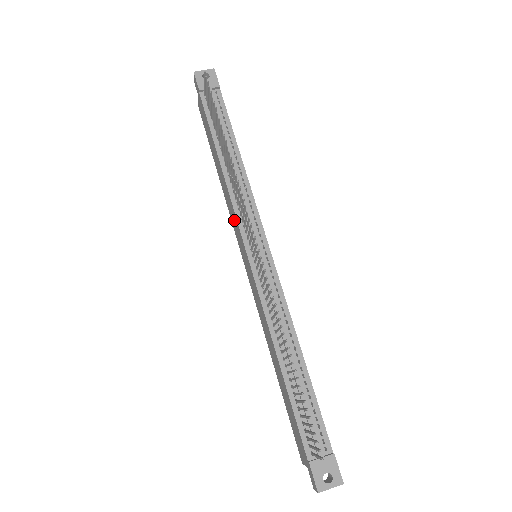
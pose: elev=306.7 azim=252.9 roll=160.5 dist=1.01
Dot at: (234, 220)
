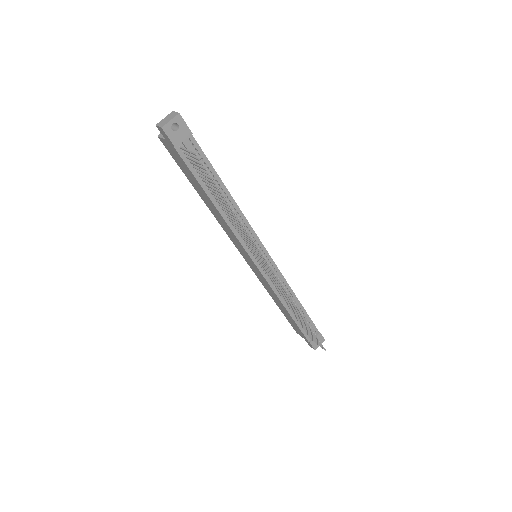
Dot at: (234, 239)
